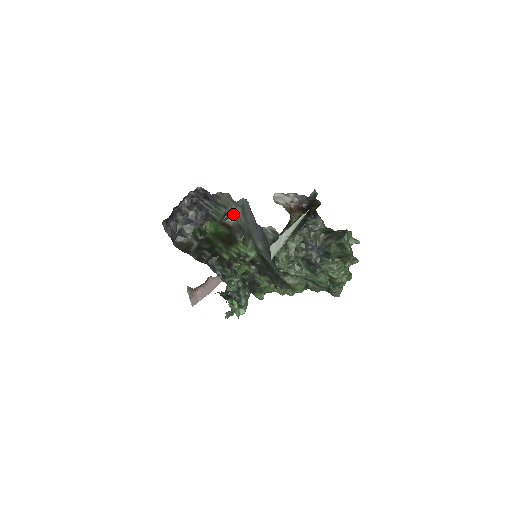
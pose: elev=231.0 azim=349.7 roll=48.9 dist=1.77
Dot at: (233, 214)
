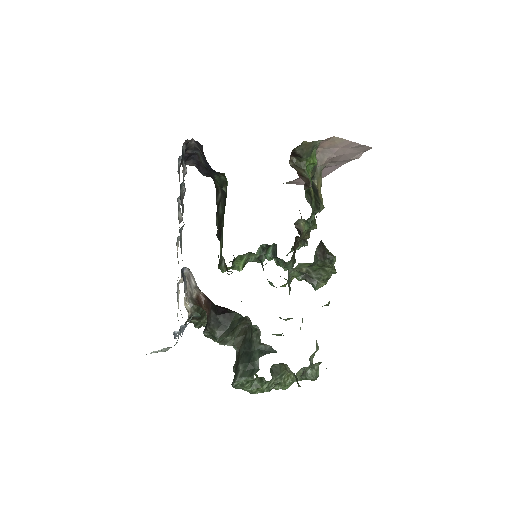
Dot at: occluded
